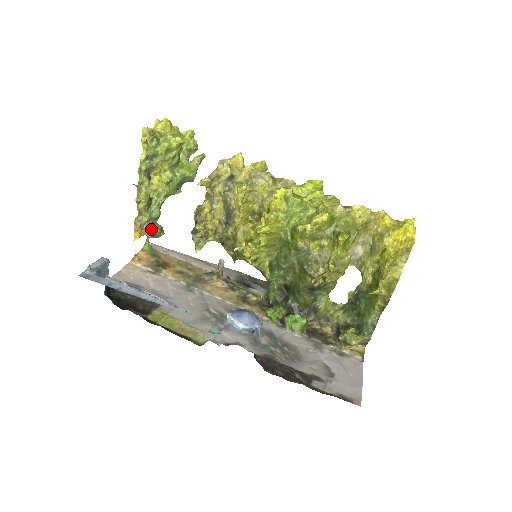
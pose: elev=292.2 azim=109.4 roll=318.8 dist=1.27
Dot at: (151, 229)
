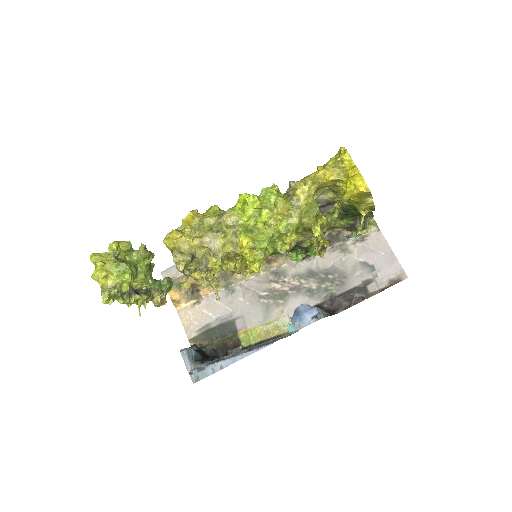
Dot at: (164, 290)
